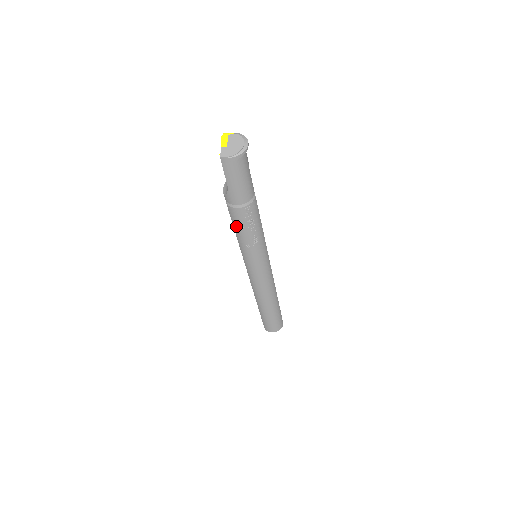
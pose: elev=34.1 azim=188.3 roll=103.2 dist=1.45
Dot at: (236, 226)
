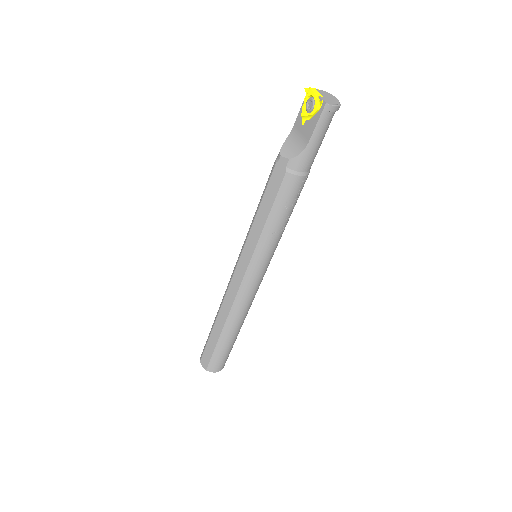
Dot at: (279, 203)
